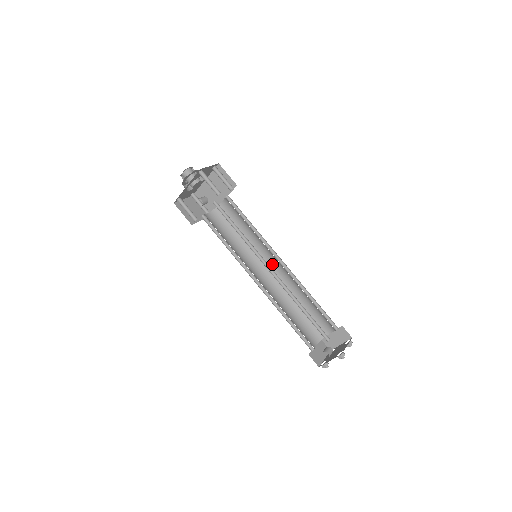
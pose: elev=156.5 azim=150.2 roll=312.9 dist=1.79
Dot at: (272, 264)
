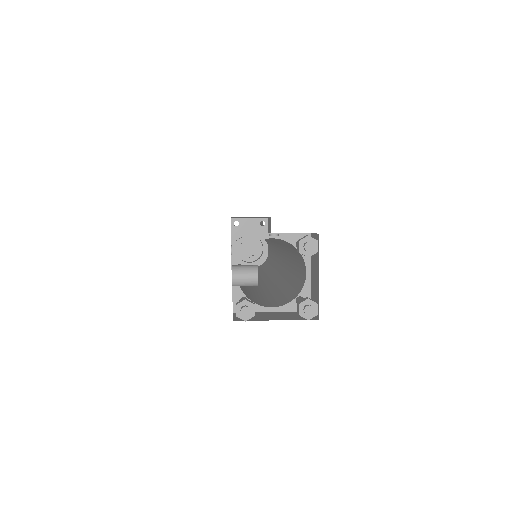
Dot at: (280, 259)
